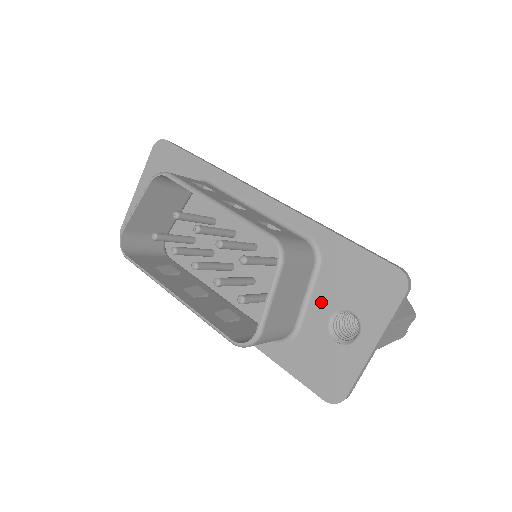
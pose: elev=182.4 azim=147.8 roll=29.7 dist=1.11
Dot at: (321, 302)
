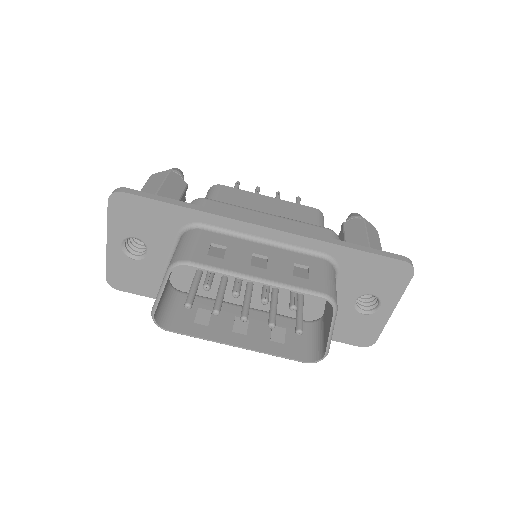
Dot at: (345, 294)
